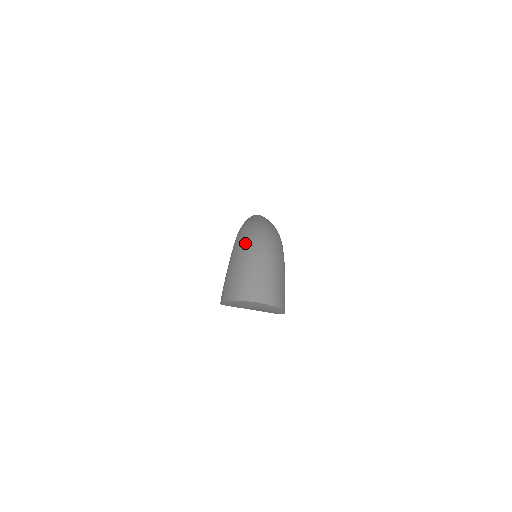
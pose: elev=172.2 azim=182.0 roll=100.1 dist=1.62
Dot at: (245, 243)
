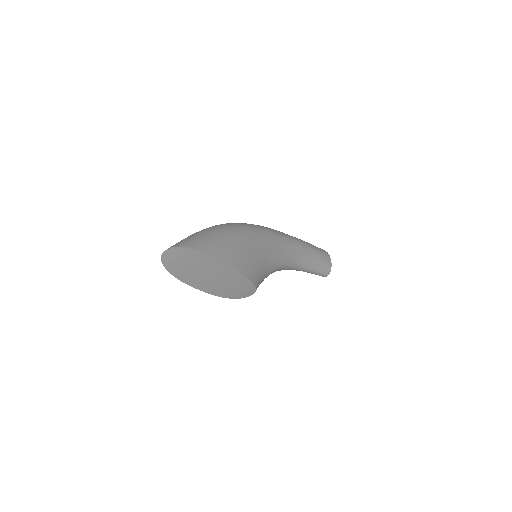
Dot at: occluded
